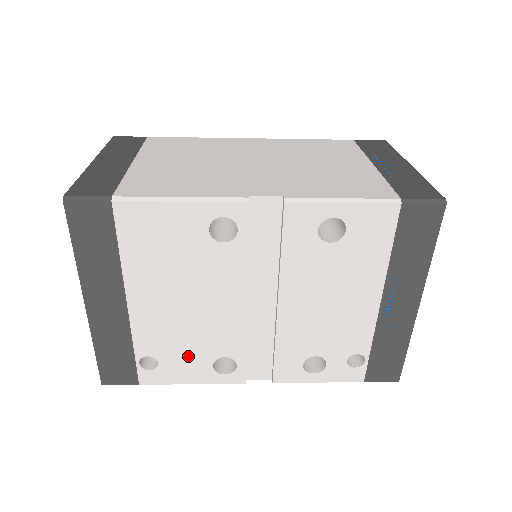
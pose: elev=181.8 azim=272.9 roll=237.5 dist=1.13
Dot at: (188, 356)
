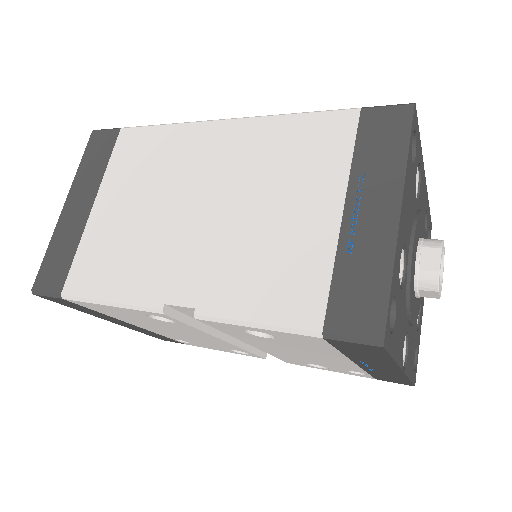
Dot at: (206, 345)
